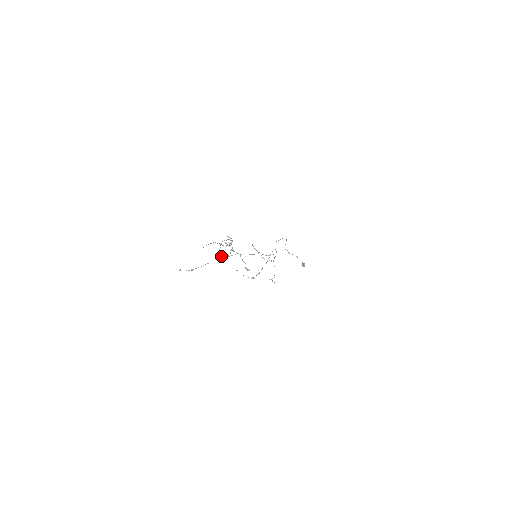
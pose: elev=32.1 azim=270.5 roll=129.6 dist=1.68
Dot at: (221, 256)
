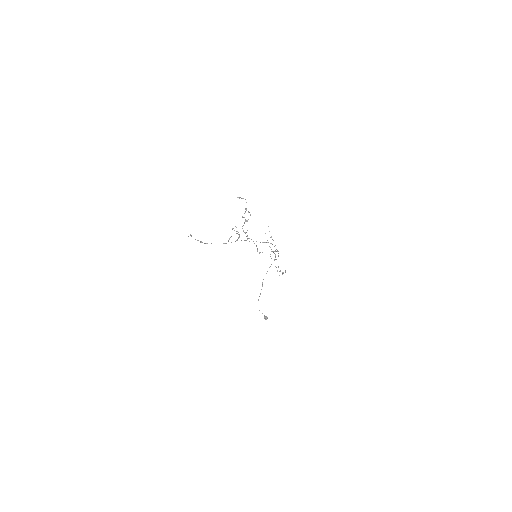
Dot at: (229, 239)
